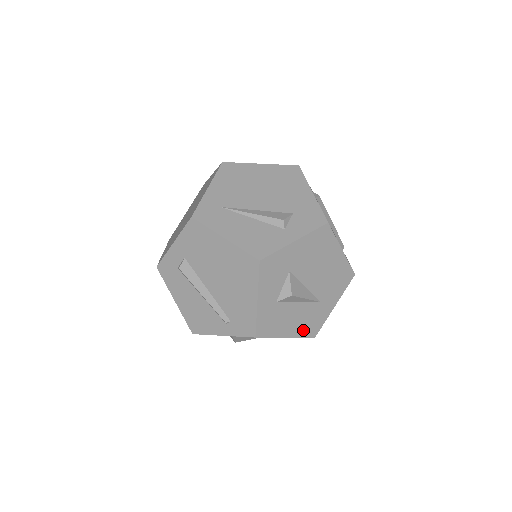
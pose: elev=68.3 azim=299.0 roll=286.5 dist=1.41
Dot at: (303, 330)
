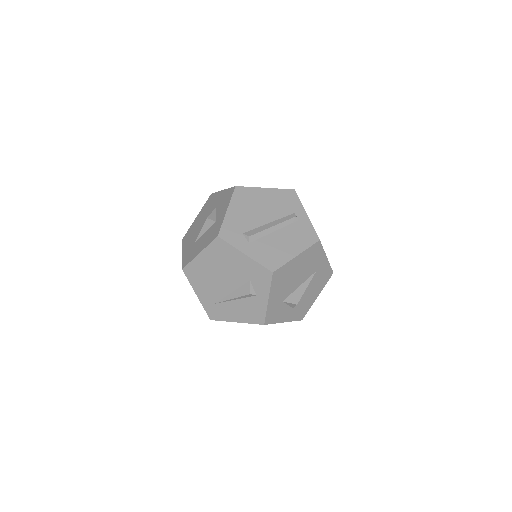
Dot at: (322, 284)
